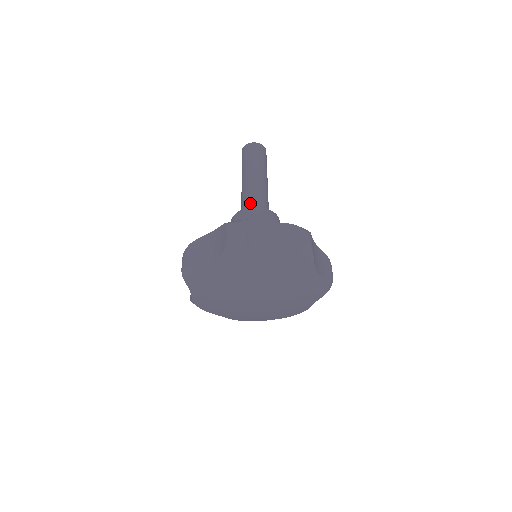
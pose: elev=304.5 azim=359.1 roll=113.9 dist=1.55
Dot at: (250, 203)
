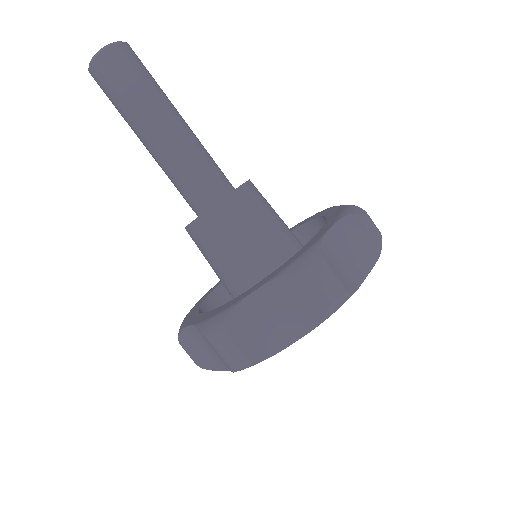
Dot at: (188, 193)
